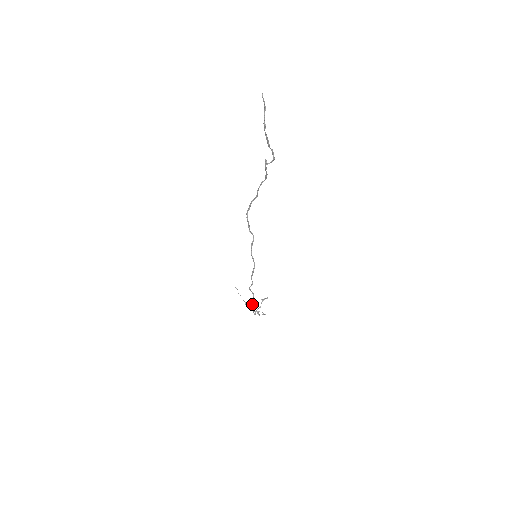
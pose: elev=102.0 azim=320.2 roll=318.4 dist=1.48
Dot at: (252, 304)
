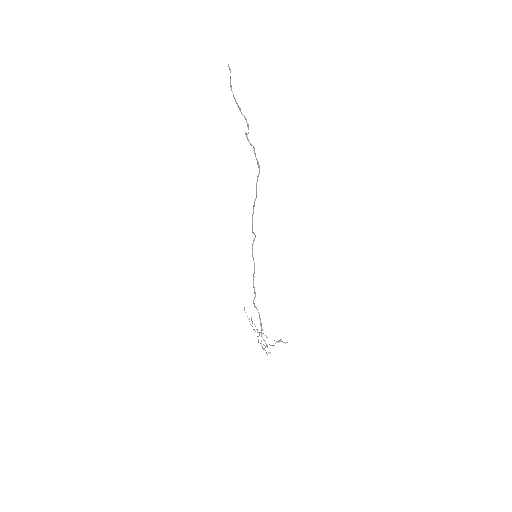
Dot at: occluded
